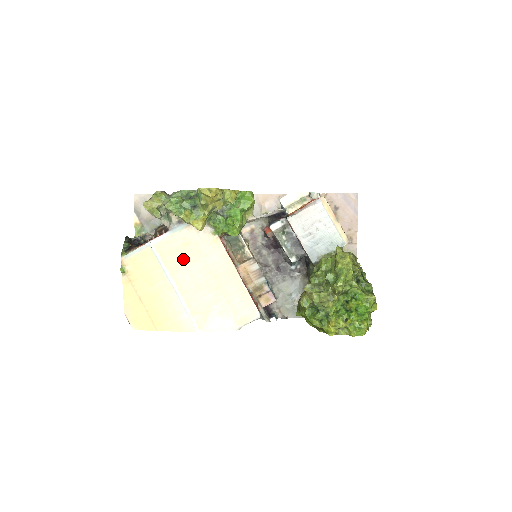
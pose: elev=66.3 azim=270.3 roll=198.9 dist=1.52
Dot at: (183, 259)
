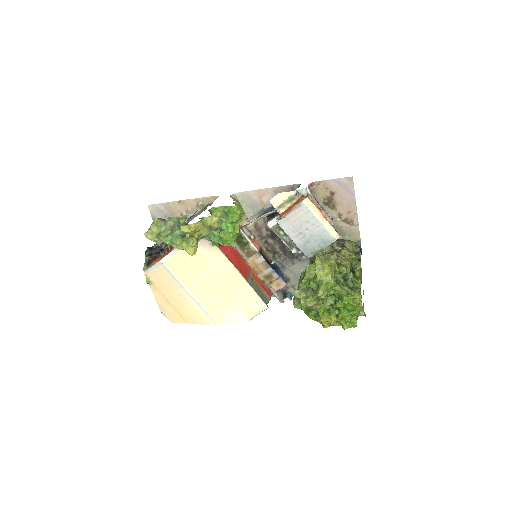
Dot at: (191, 270)
